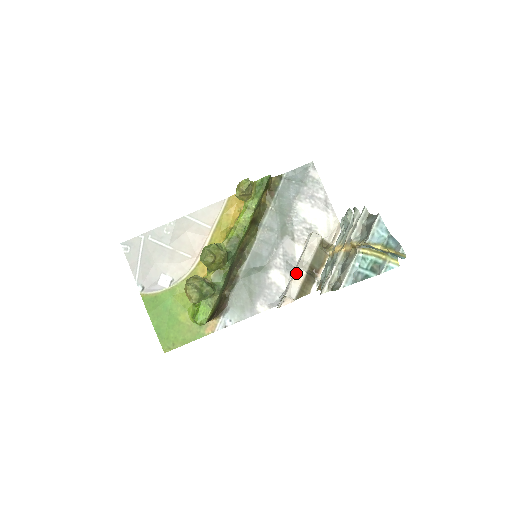
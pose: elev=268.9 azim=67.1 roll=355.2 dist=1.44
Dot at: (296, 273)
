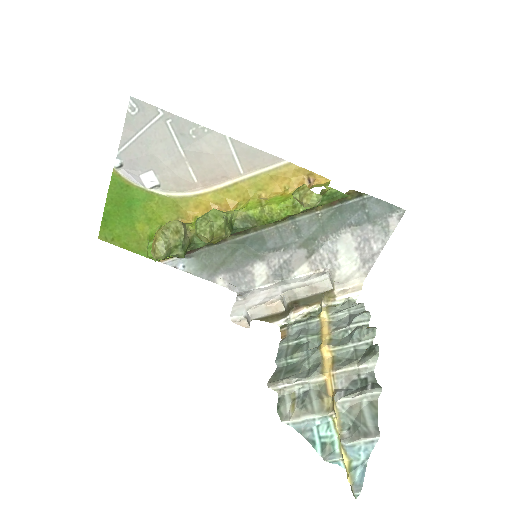
Dot at: (276, 303)
